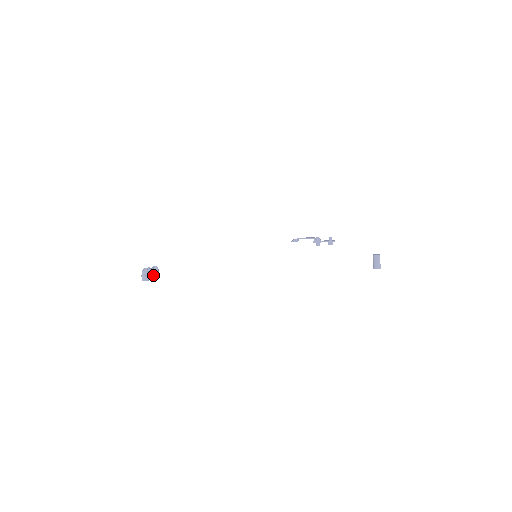
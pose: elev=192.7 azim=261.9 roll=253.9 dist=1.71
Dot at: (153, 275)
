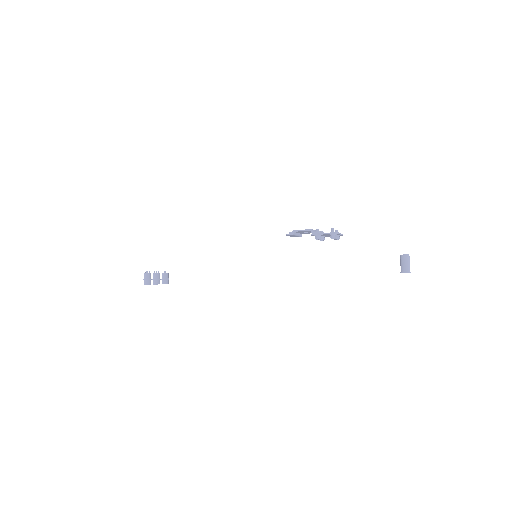
Dot at: (159, 280)
